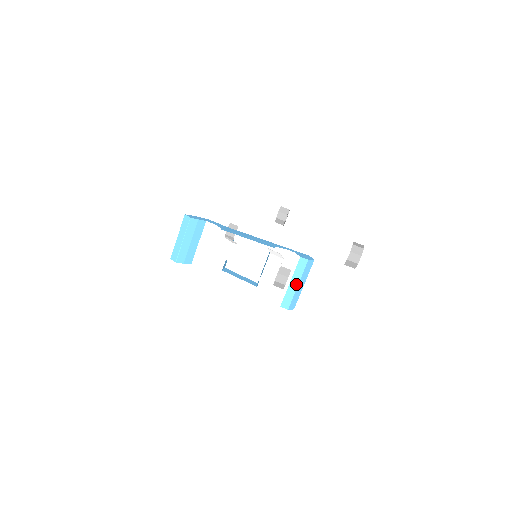
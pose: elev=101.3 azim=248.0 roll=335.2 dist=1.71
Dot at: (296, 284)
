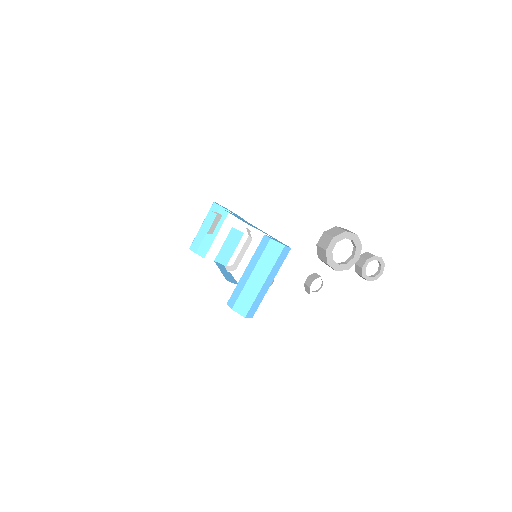
Dot at: (250, 273)
